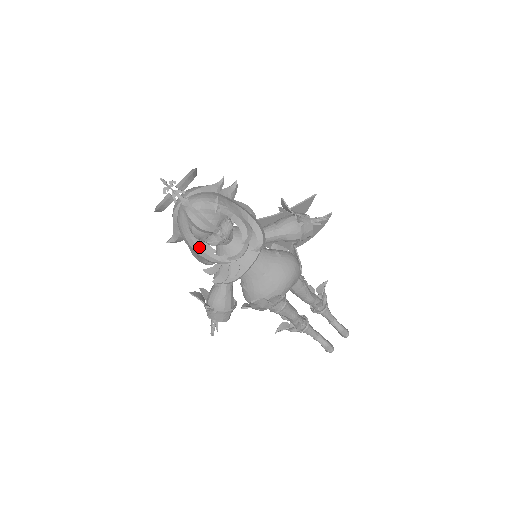
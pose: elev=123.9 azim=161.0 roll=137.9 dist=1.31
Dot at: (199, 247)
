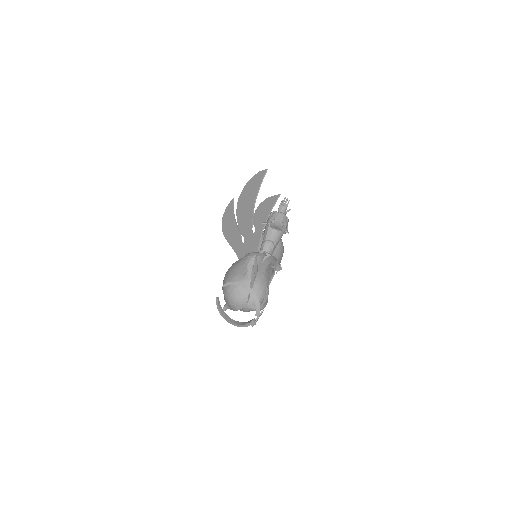
Dot at: occluded
